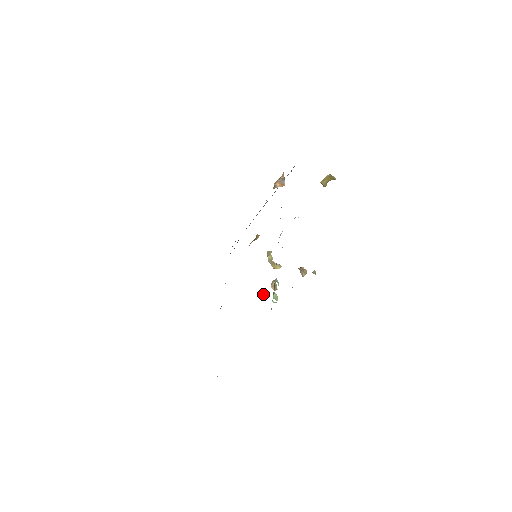
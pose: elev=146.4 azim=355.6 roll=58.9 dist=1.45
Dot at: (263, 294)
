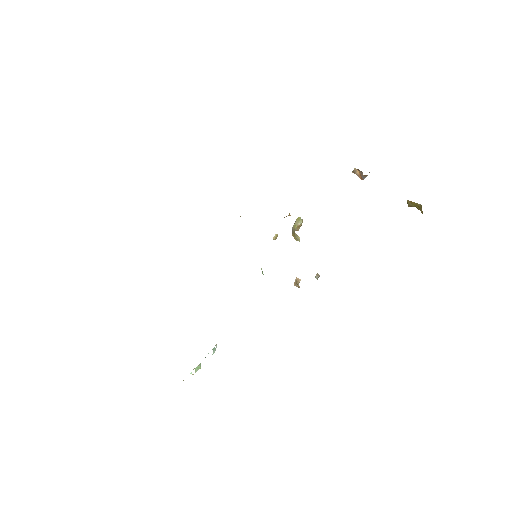
Dot at: (277, 234)
